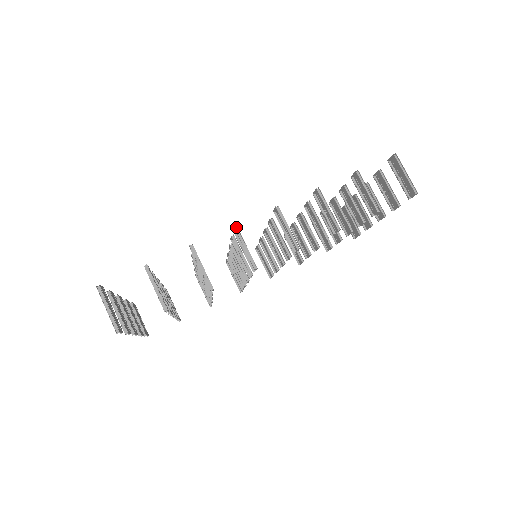
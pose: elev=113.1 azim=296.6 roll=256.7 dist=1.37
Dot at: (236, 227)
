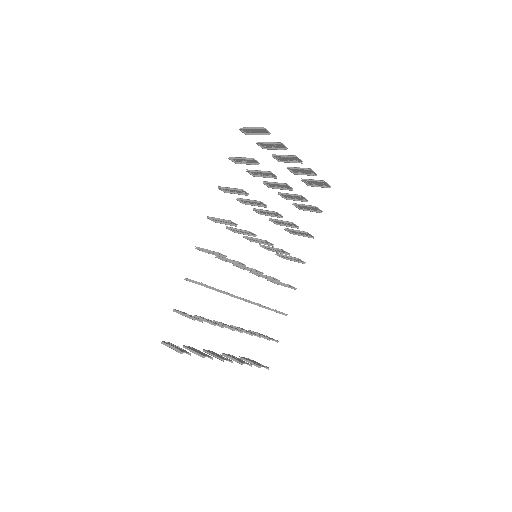
Dot at: (197, 248)
